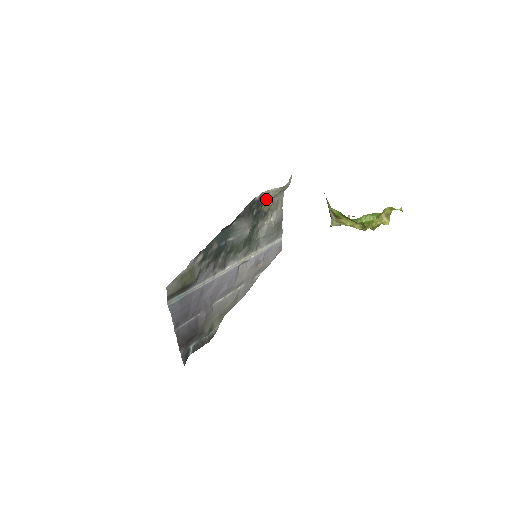
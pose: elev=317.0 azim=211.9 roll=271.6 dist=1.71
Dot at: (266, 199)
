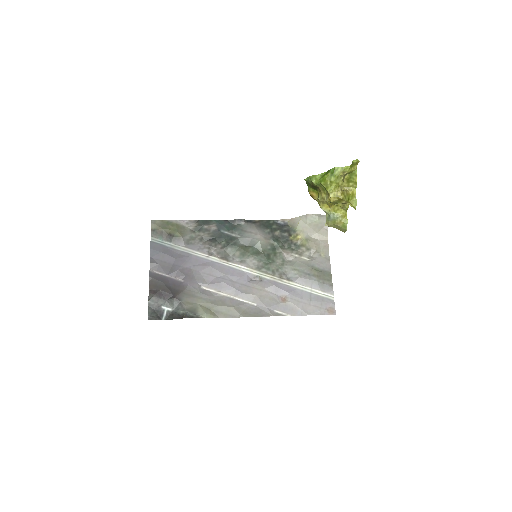
Dot at: (295, 229)
